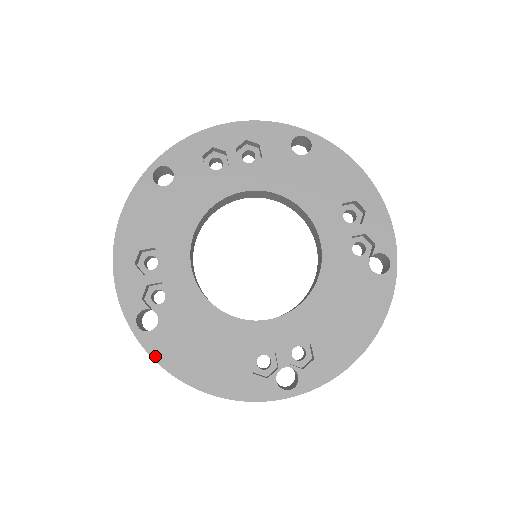
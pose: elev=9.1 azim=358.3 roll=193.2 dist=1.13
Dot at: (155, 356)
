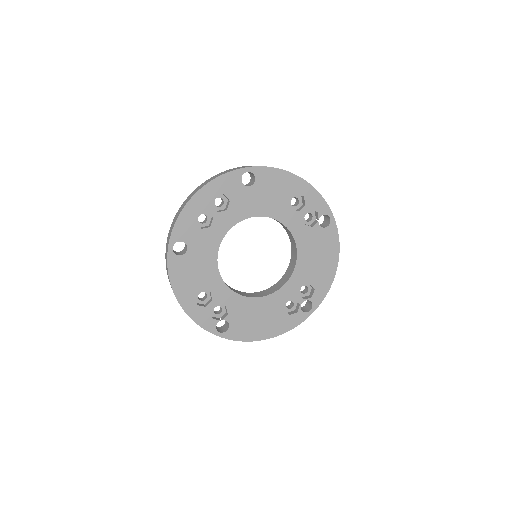
Dot at: (237, 339)
